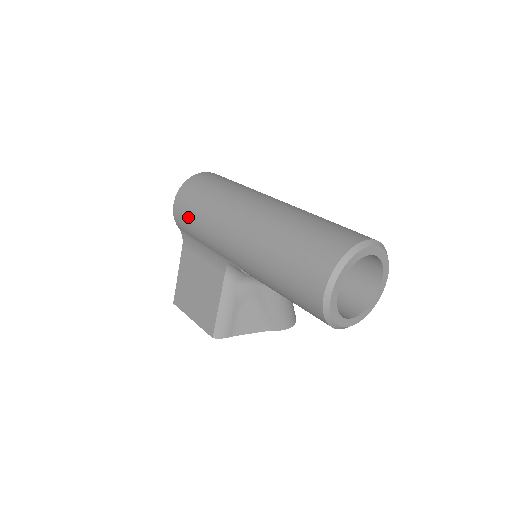
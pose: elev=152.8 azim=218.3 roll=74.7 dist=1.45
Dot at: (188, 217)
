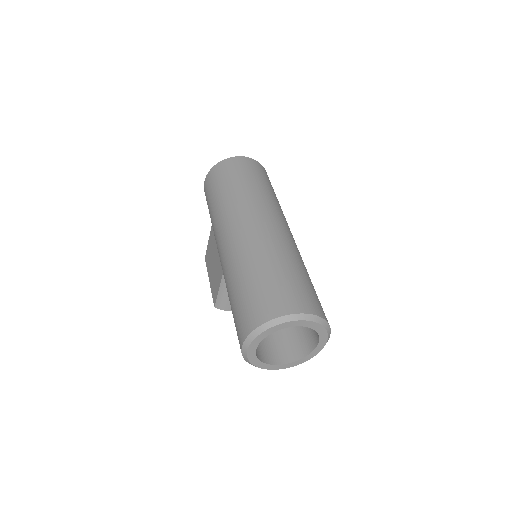
Dot at: (207, 202)
